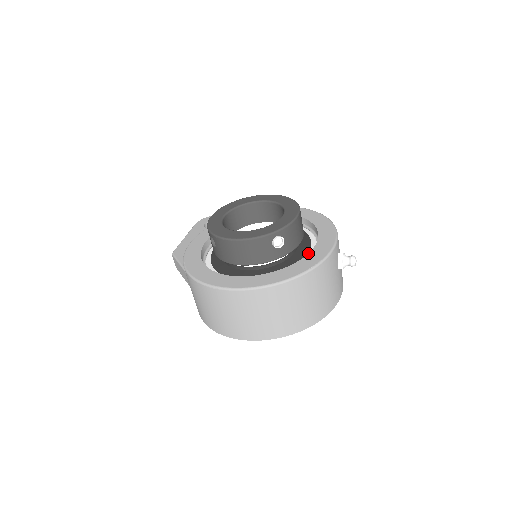
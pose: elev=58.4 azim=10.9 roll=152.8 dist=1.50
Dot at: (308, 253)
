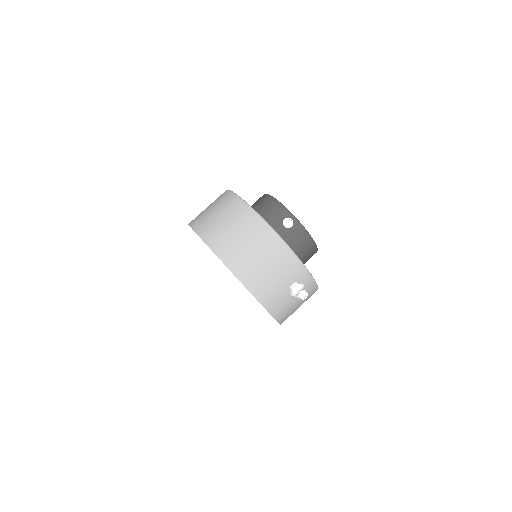
Dot at: occluded
